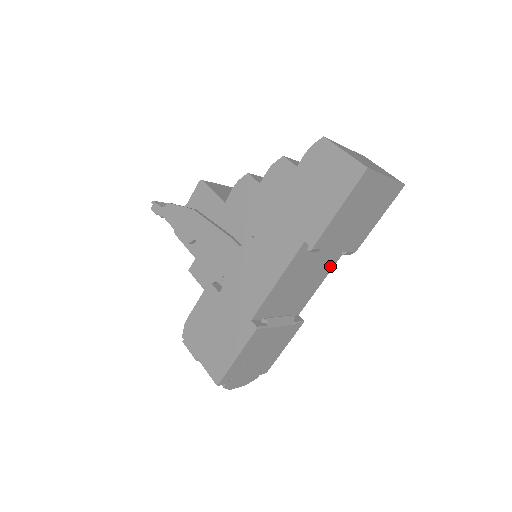
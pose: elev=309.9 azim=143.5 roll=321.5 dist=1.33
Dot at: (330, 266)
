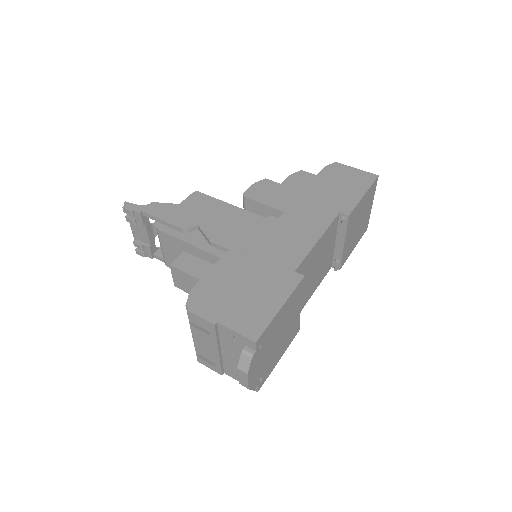
Dot at: (322, 277)
